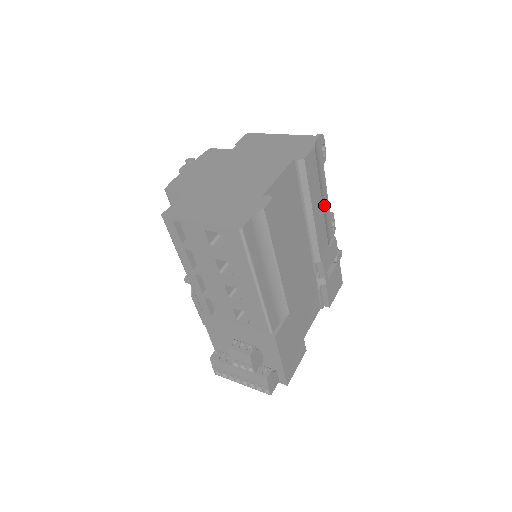
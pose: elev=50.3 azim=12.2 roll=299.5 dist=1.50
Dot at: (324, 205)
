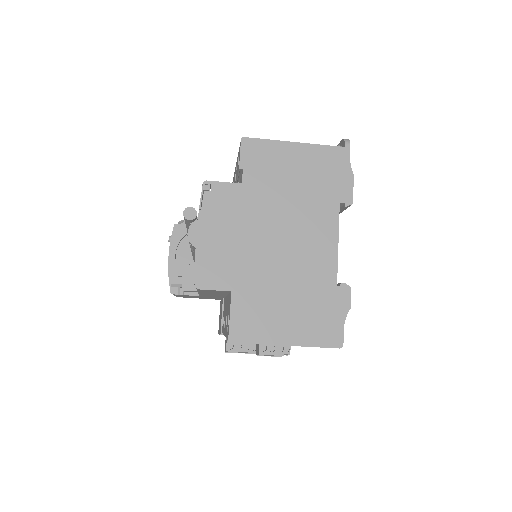
Dot at: occluded
